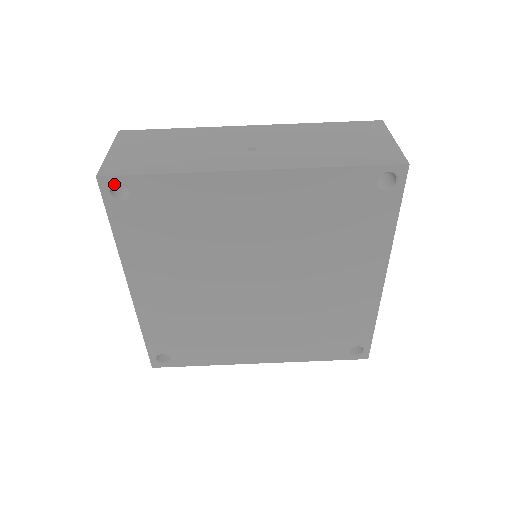
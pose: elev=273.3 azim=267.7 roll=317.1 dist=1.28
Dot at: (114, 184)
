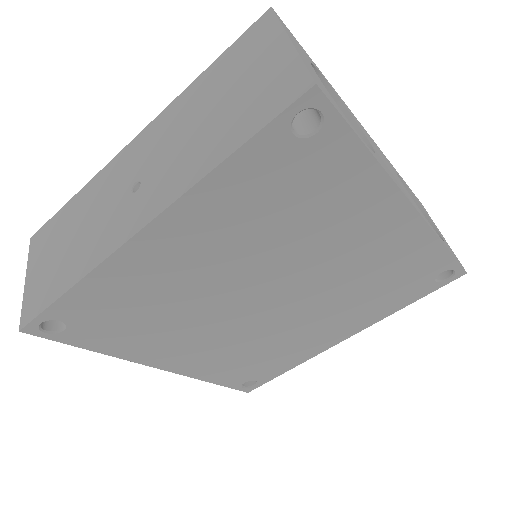
Dot at: occluded
